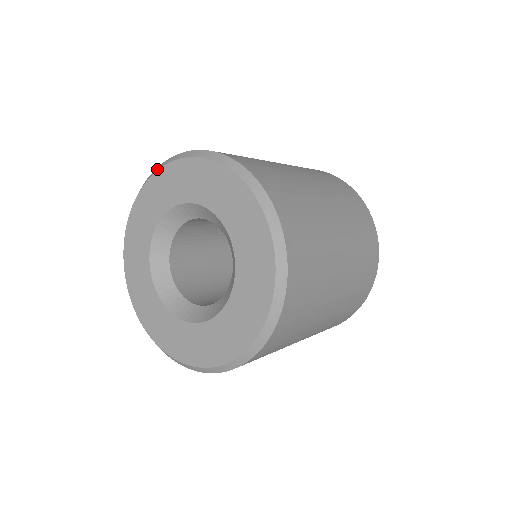
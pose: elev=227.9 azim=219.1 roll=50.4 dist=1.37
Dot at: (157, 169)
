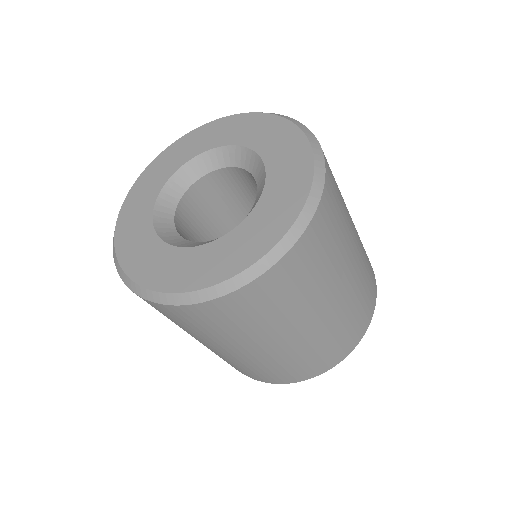
Dot at: (234, 114)
